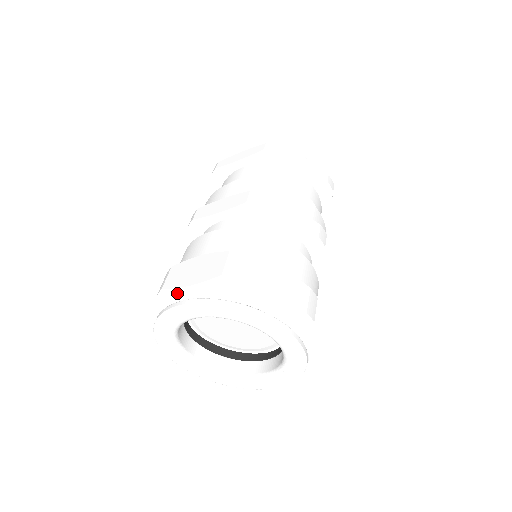
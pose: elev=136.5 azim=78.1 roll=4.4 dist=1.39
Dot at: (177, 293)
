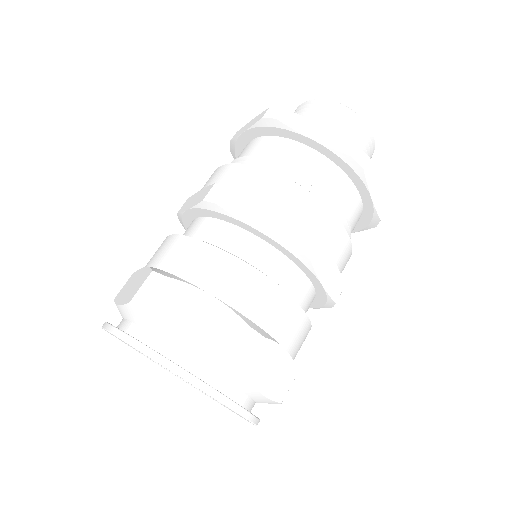
Dot at: occluded
